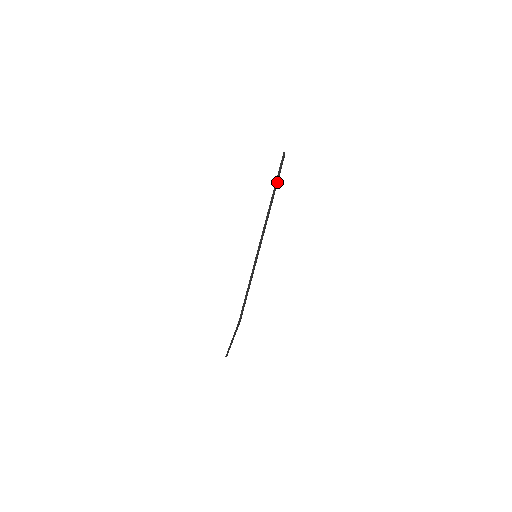
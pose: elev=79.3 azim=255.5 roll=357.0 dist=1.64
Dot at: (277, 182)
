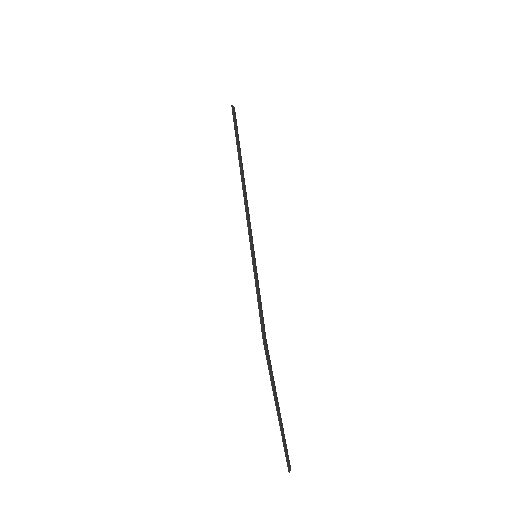
Dot at: (238, 139)
